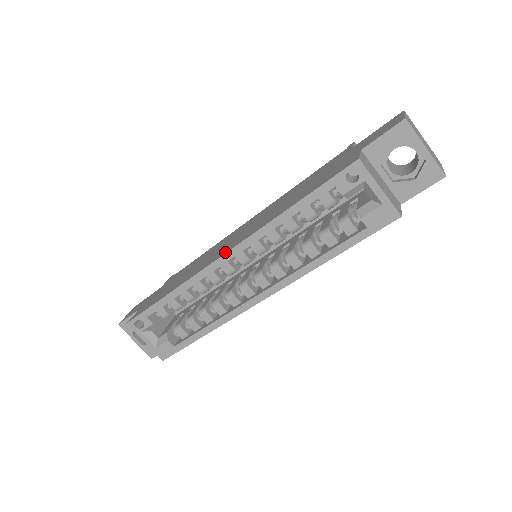
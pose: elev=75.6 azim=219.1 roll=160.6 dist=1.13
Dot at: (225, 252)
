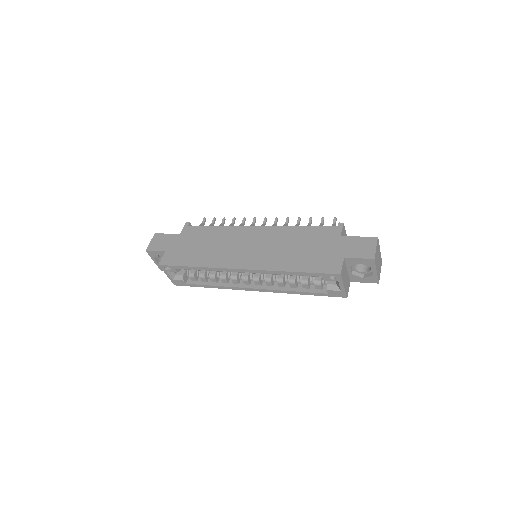
Dot at: (243, 267)
